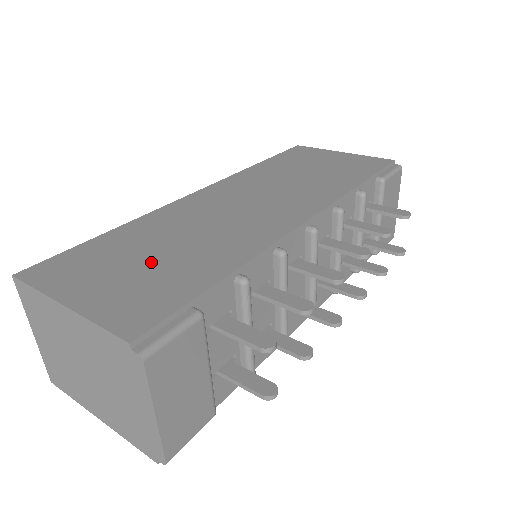
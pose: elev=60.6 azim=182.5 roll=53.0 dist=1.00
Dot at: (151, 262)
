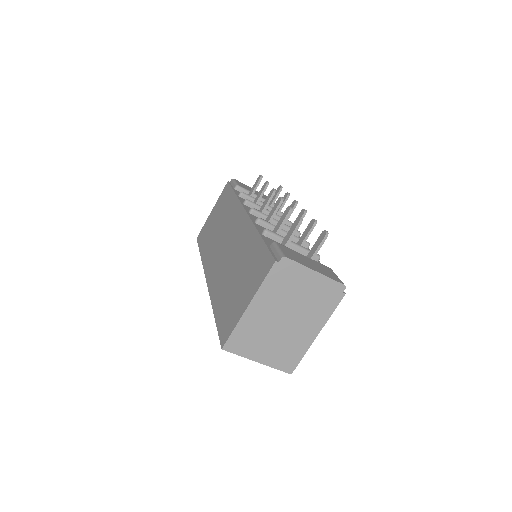
Dot at: (240, 277)
